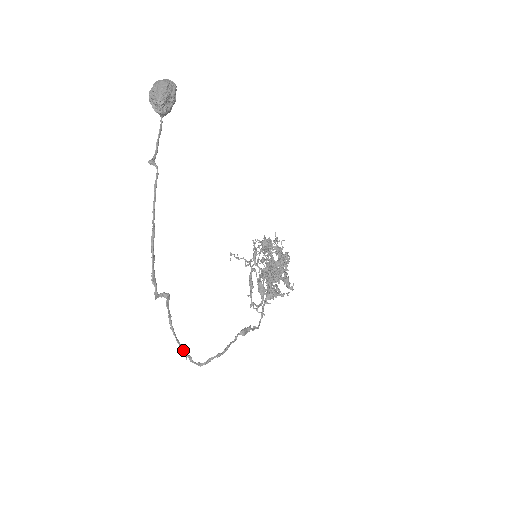
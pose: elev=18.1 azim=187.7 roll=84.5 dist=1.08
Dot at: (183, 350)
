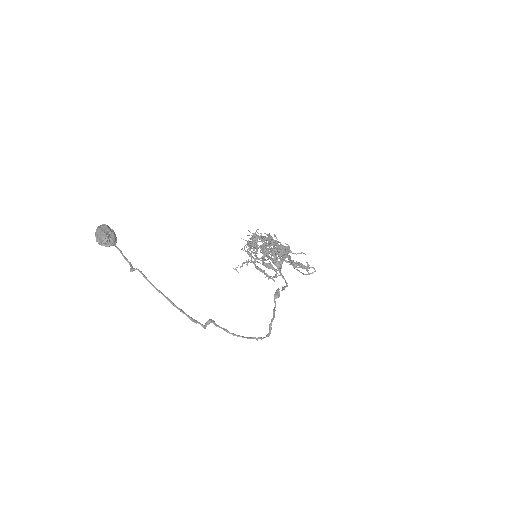
Dot at: (251, 338)
